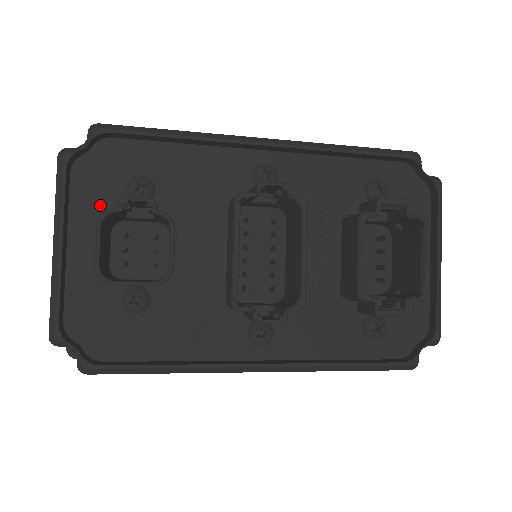
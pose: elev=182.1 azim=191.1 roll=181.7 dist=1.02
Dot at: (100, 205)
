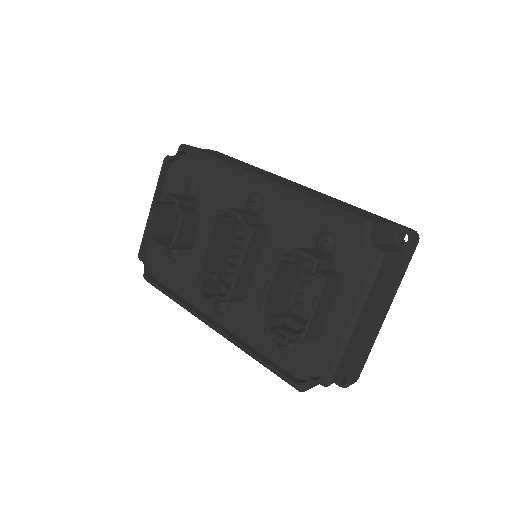
Dot at: (174, 192)
